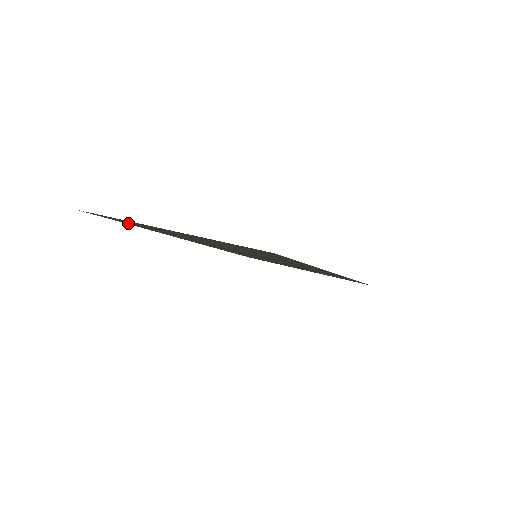
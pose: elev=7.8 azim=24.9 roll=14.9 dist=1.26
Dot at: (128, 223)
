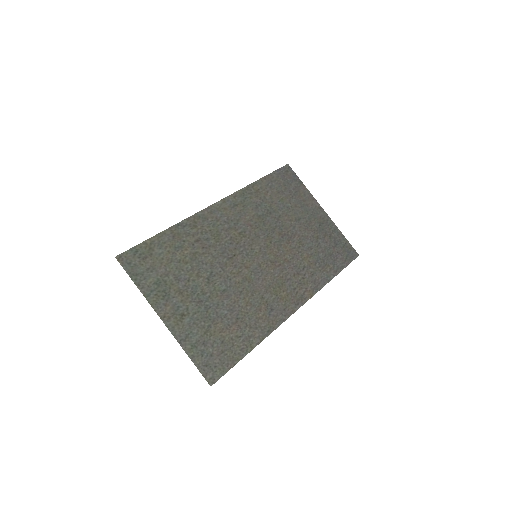
Dot at: (155, 249)
